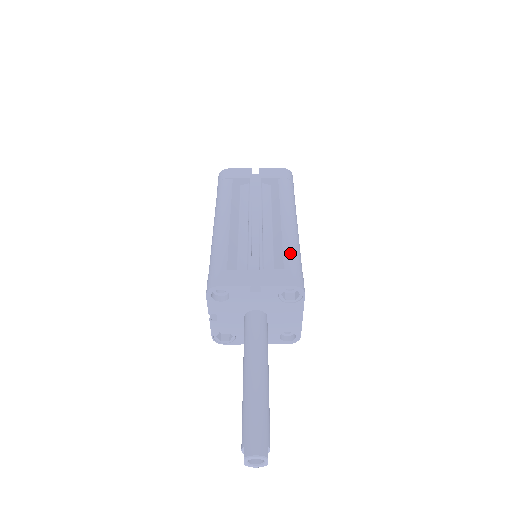
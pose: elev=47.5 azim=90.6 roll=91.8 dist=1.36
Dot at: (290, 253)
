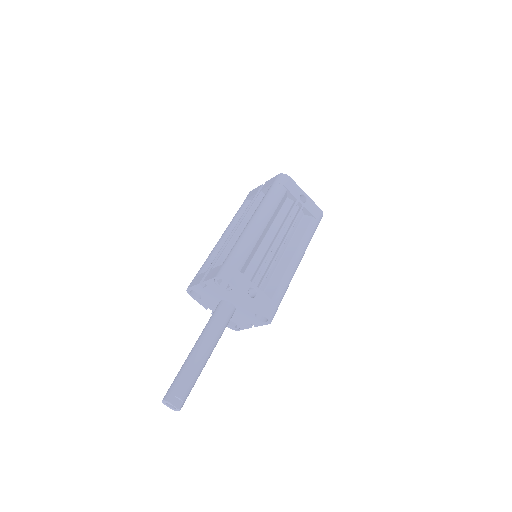
Dot at: (232, 251)
